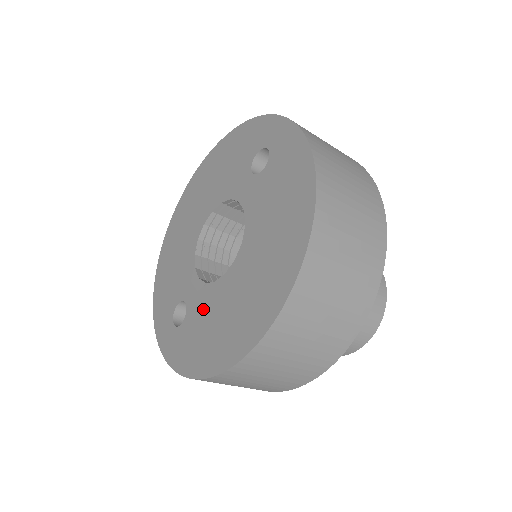
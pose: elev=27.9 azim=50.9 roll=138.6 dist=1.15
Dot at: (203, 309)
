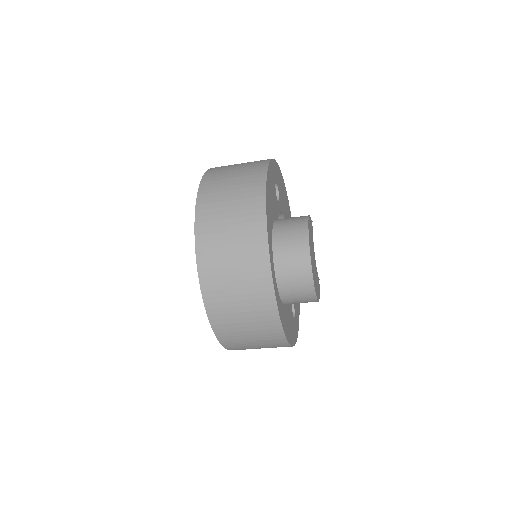
Dot at: occluded
